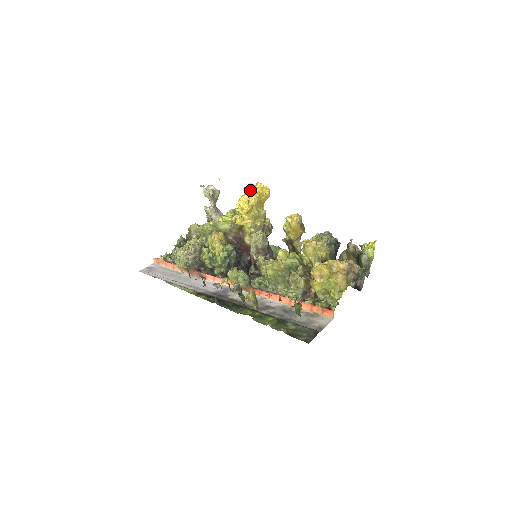
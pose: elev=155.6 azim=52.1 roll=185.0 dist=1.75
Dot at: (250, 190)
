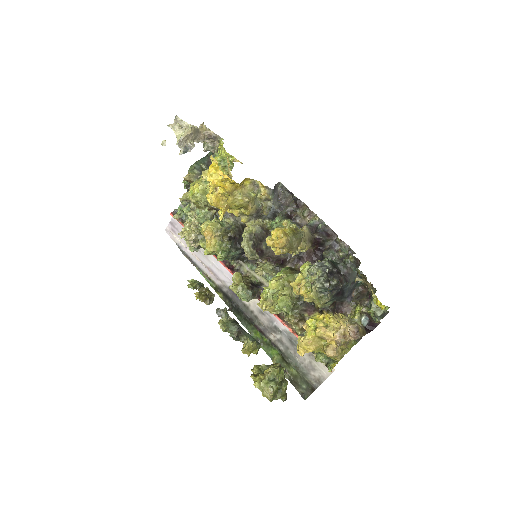
Dot at: (213, 186)
